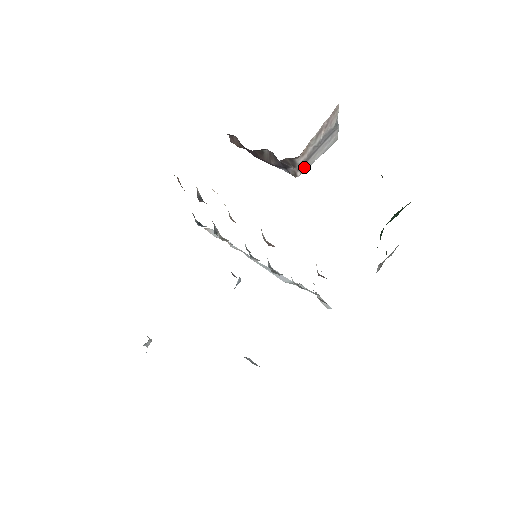
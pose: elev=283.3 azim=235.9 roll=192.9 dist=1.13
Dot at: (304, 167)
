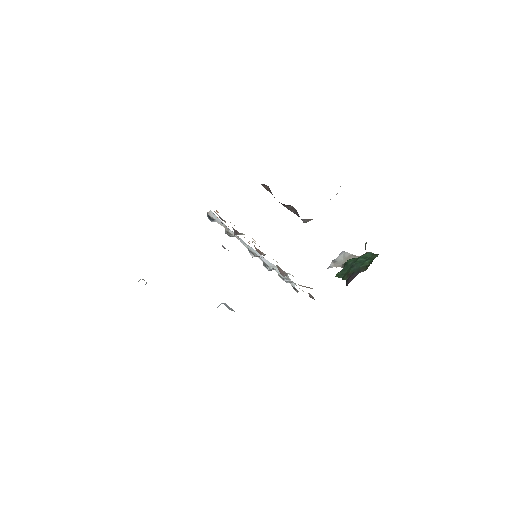
Dot at: occluded
